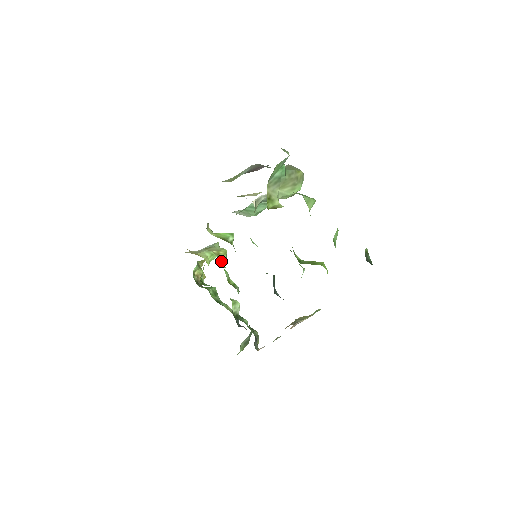
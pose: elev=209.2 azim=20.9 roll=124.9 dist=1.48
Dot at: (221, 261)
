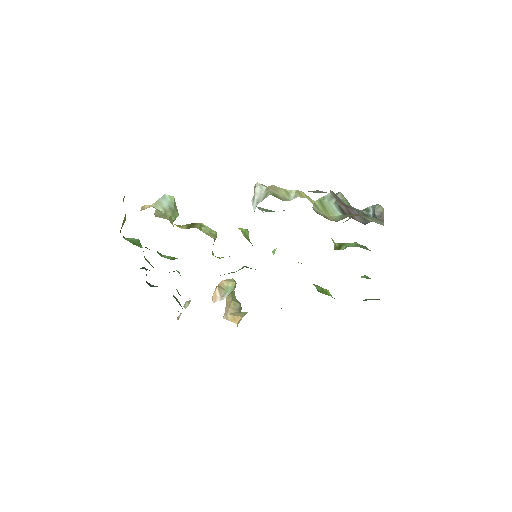
Dot at: occluded
